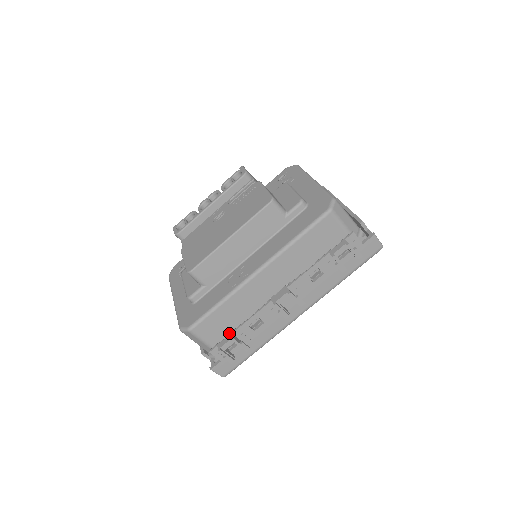
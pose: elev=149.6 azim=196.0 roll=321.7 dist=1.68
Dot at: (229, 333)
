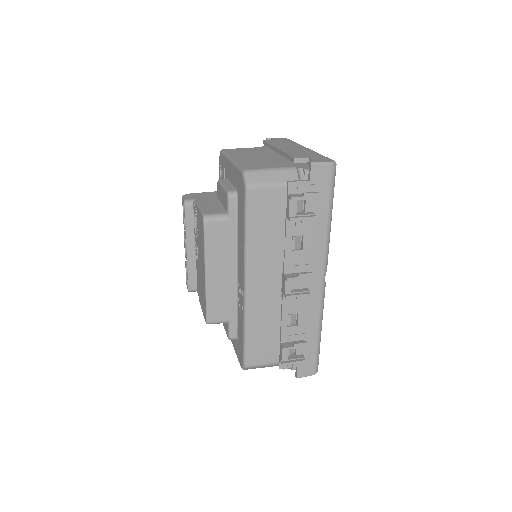
Dot at: (279, 344)
